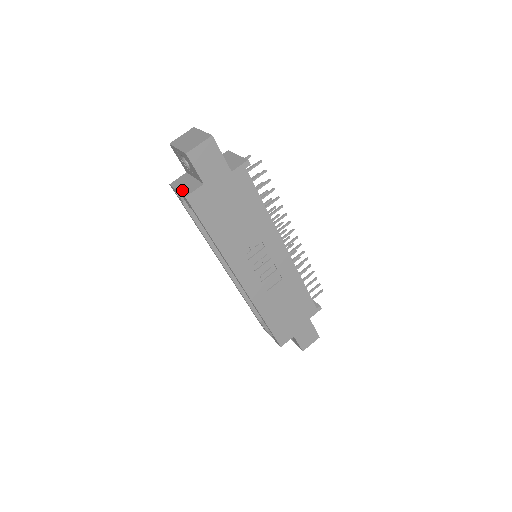
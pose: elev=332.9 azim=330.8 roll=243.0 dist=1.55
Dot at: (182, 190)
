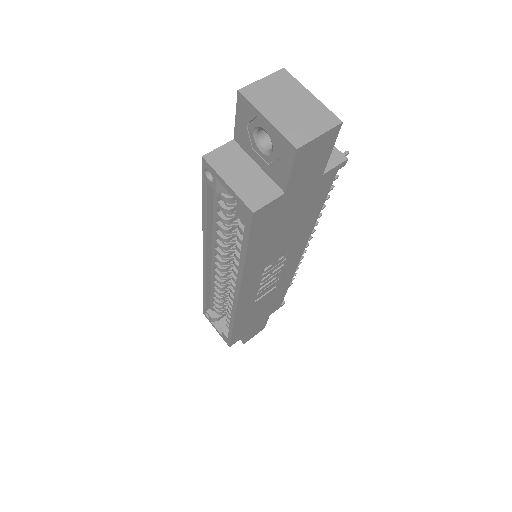
Dot at: (240, 189)
